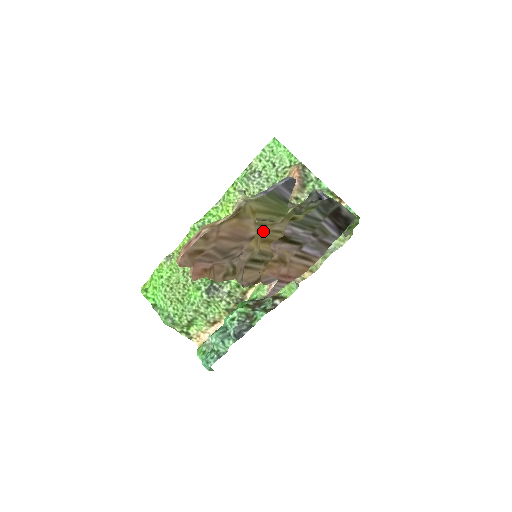
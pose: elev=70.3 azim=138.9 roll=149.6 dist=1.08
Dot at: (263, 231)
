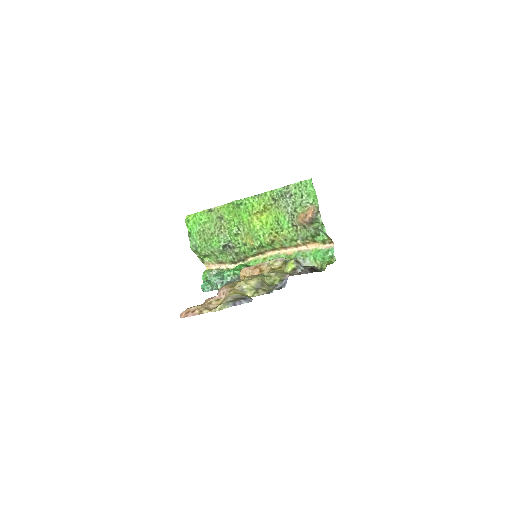
Dot at: (250, 276)
